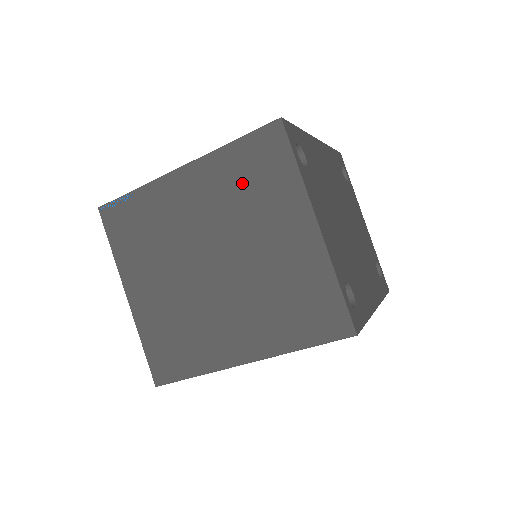
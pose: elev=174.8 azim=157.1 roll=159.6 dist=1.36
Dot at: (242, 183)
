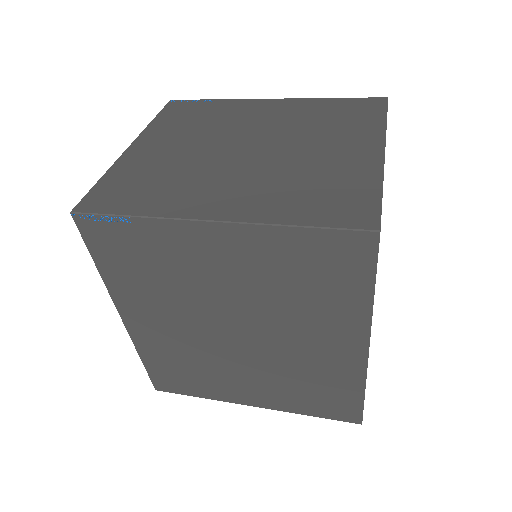
Dot at: (324, 116)
